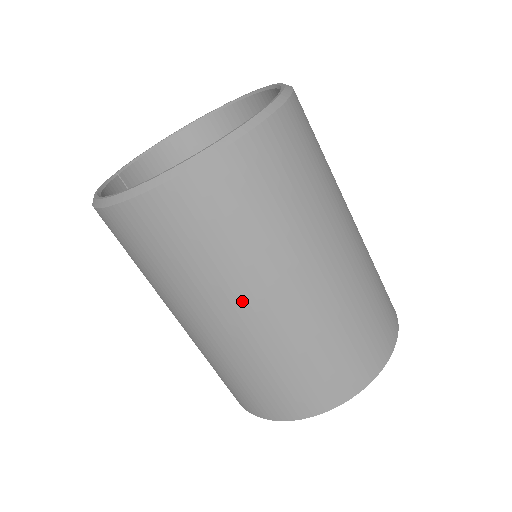
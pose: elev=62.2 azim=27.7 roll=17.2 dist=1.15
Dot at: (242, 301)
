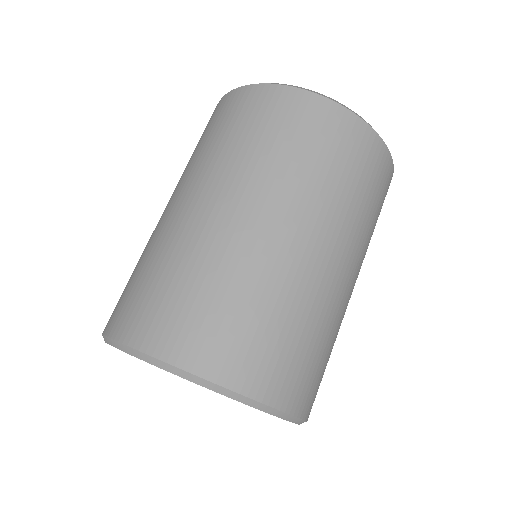
Dot at: (176, 191)
